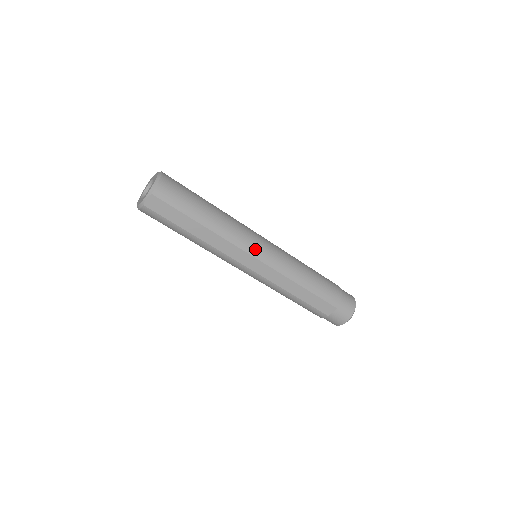
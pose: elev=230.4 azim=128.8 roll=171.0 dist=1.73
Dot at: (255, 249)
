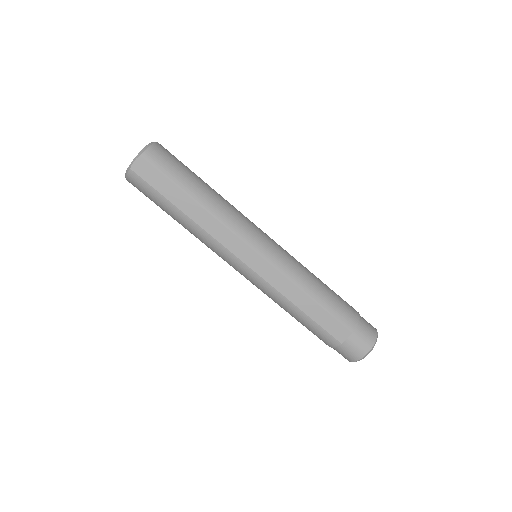
Dot at: (253, 239)
